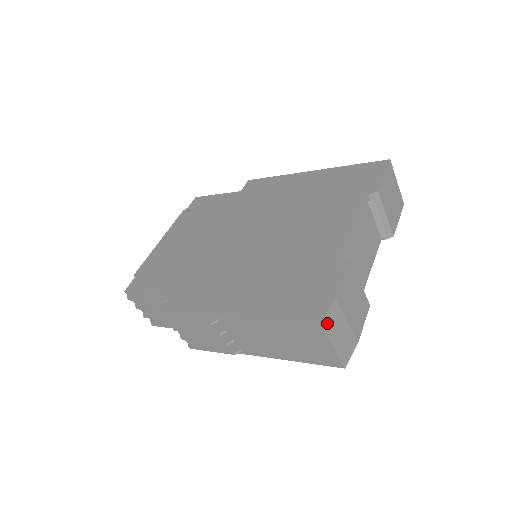
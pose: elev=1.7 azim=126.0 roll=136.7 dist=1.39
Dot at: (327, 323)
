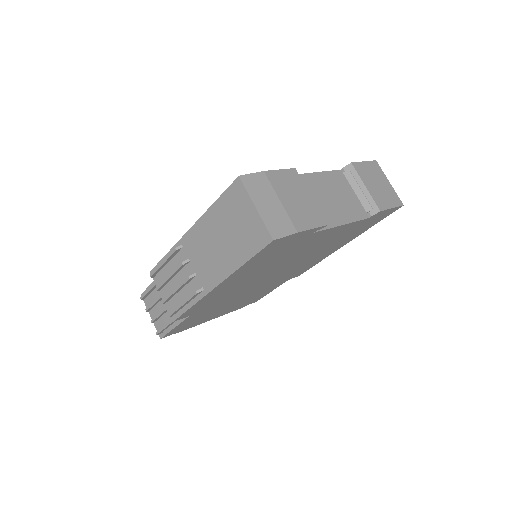
Dot at: (249, 182)
